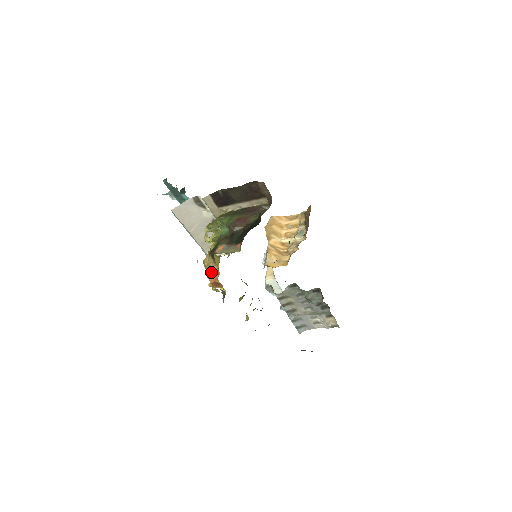
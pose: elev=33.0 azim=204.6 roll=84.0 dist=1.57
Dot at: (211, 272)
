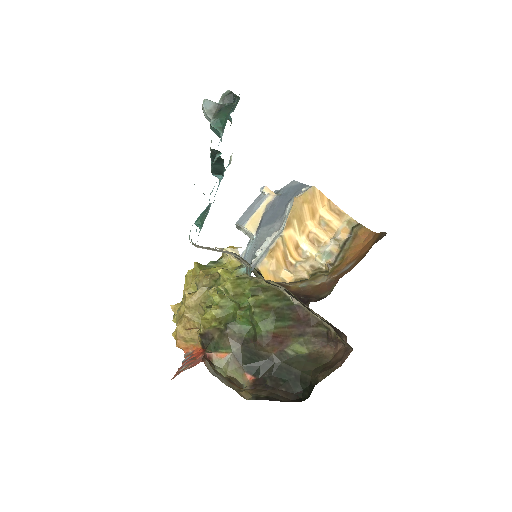
Dot at: (186, 338)
